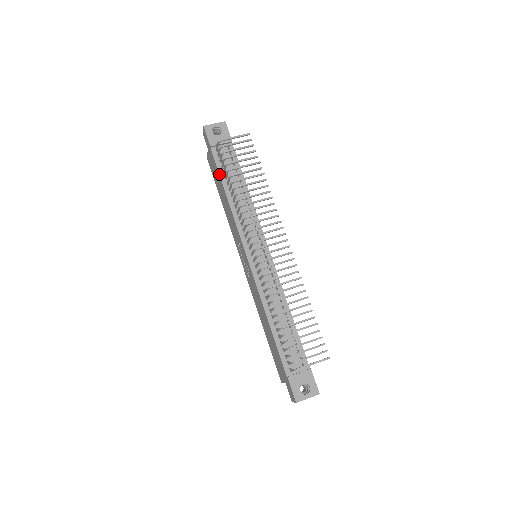
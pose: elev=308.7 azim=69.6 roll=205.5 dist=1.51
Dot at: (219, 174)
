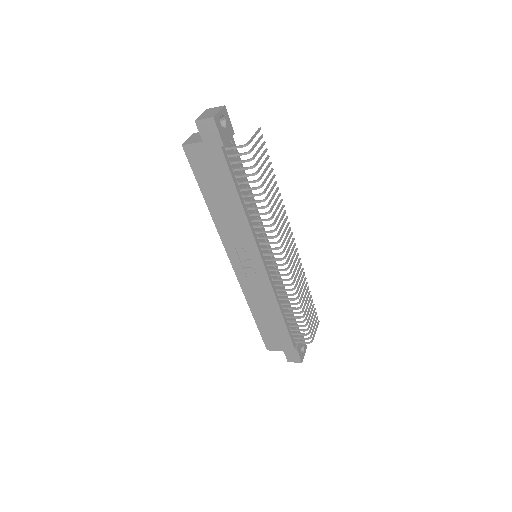
Dot at: (233, 180)
